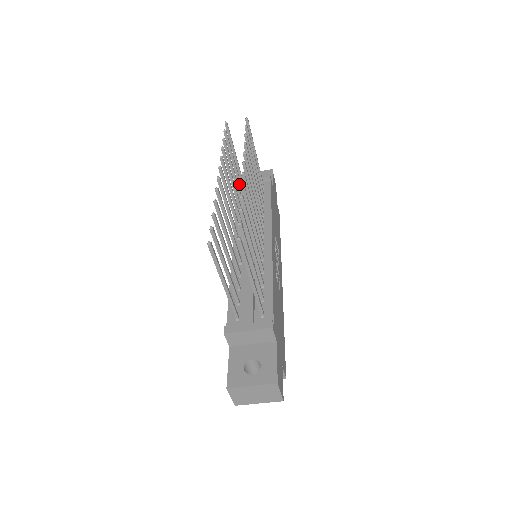
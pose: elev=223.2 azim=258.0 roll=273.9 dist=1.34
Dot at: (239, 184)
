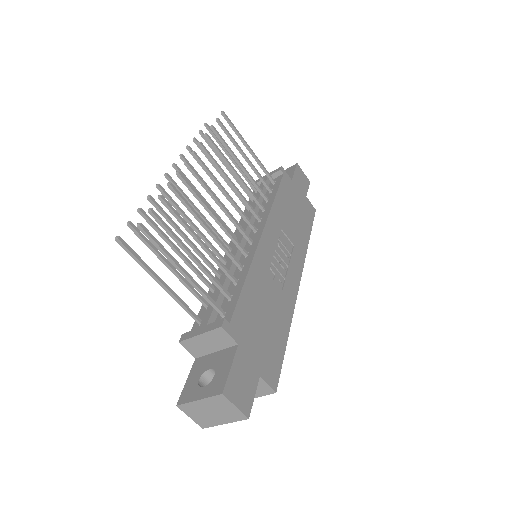
Dot at: (240, 185)
